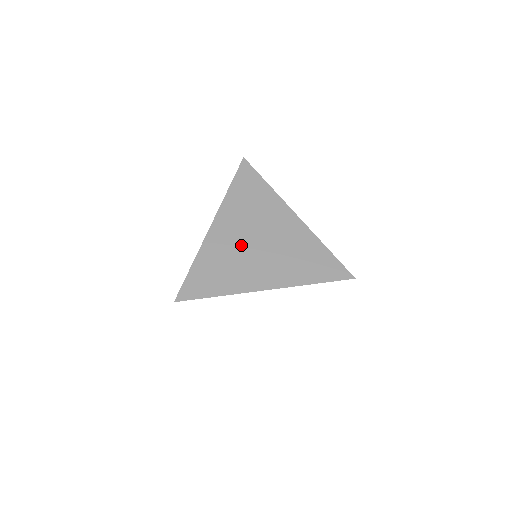
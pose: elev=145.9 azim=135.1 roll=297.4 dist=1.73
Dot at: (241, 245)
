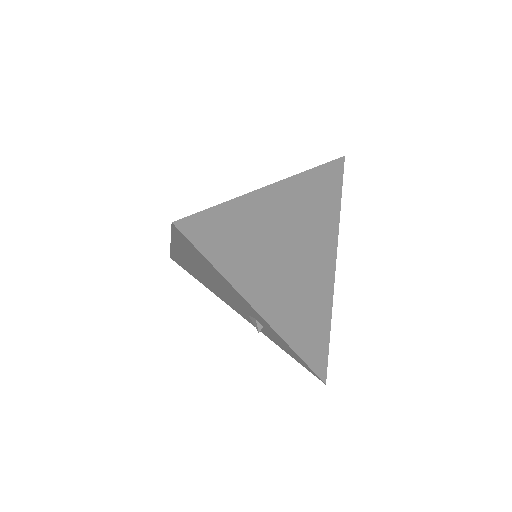
Dot at: occluded
